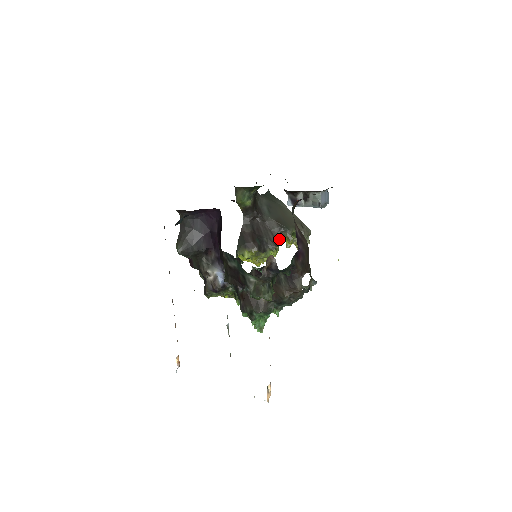
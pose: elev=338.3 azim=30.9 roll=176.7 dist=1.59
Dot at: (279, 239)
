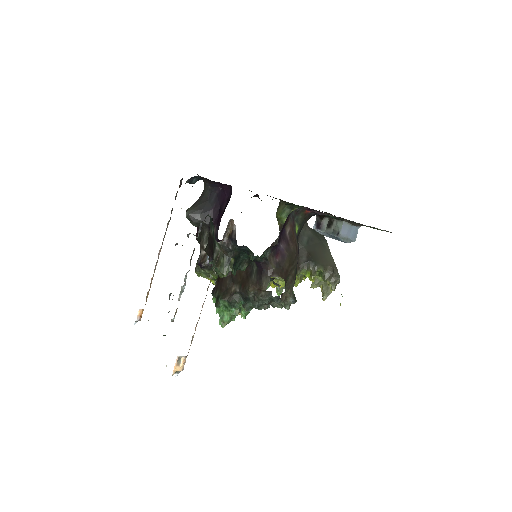
Dot at: (302, 270)
